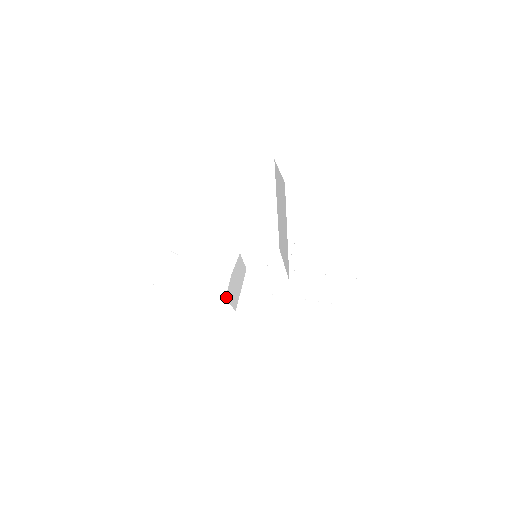
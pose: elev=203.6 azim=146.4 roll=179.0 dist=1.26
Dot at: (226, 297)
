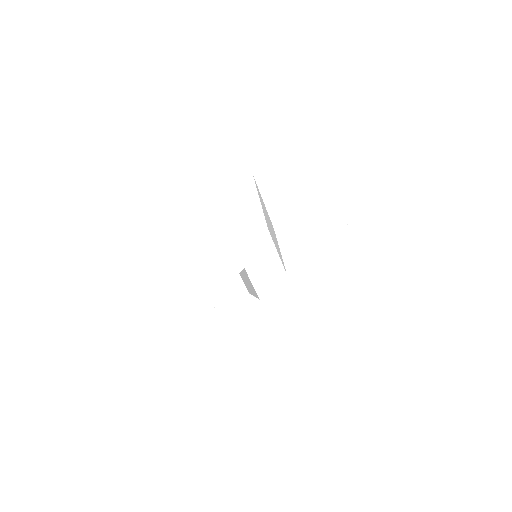
Dot at: (224, 301)
